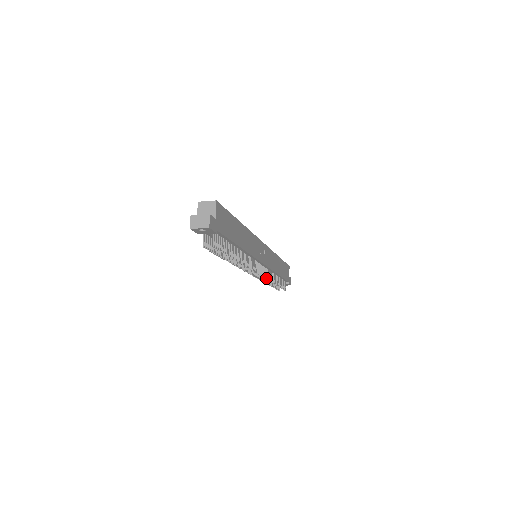
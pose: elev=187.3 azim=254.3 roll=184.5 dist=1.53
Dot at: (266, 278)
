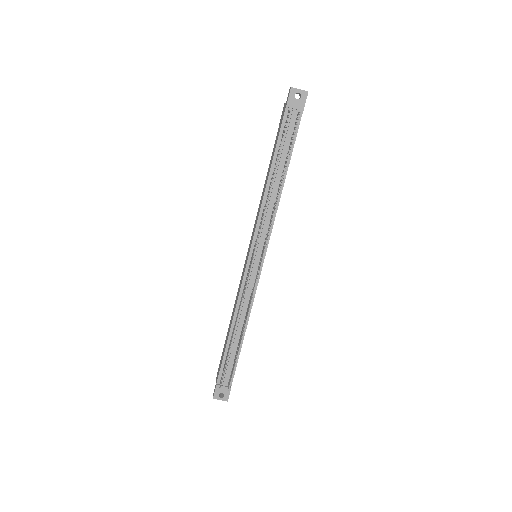
Dot at: occluded
